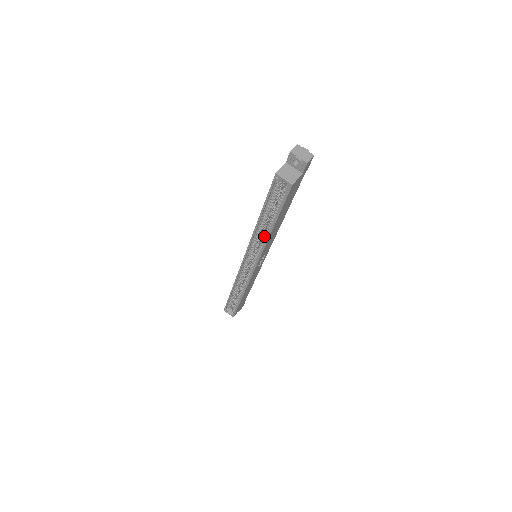
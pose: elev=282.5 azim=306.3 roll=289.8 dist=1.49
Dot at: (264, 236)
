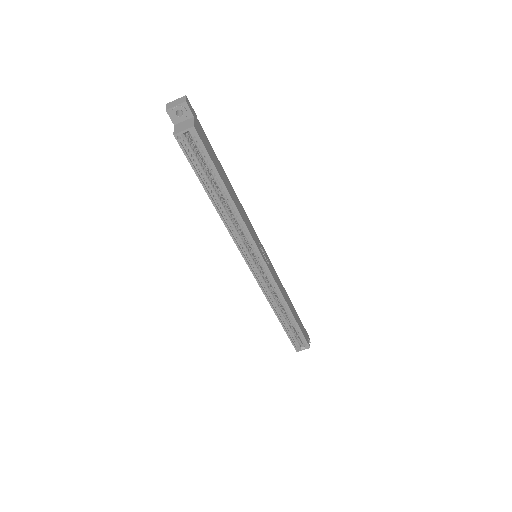
Dot at: (235, 217)
